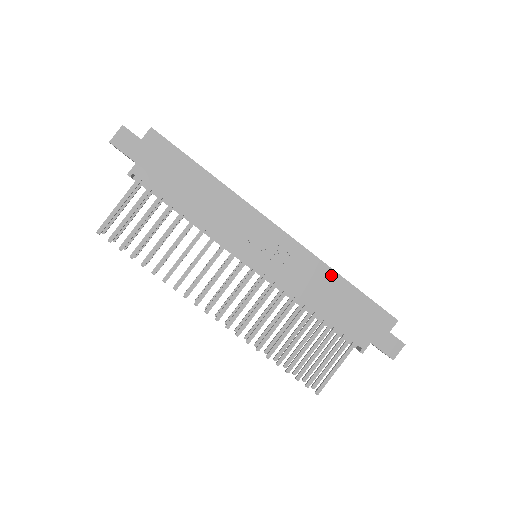
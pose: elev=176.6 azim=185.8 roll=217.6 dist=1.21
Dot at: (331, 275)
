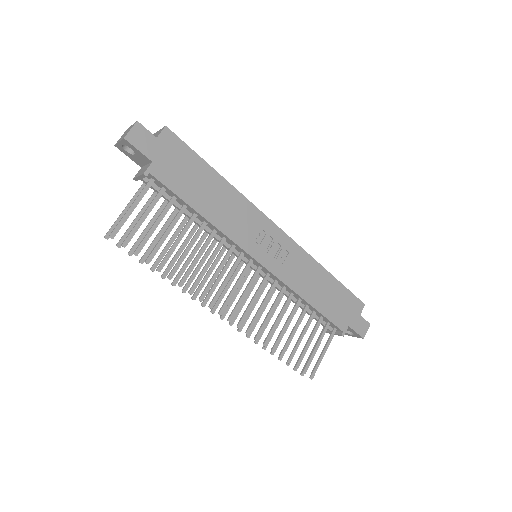
Dot at: (319, 269)
